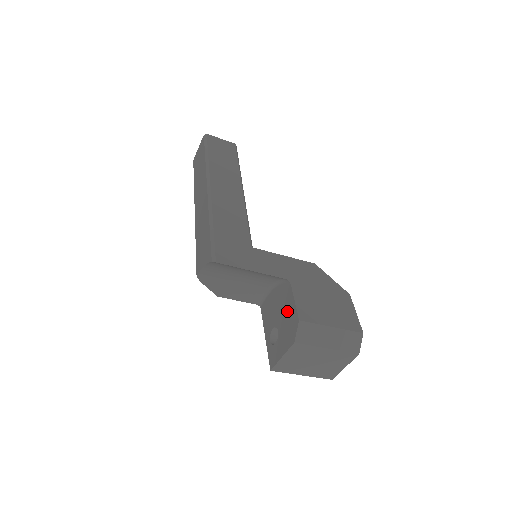
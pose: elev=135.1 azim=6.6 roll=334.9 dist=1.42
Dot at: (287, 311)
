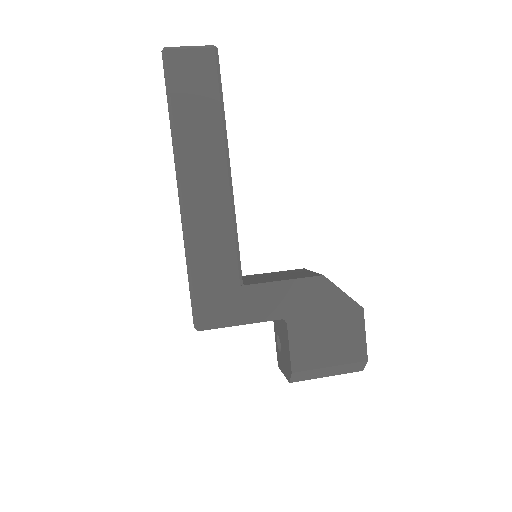
Dot at: (285, 345)
